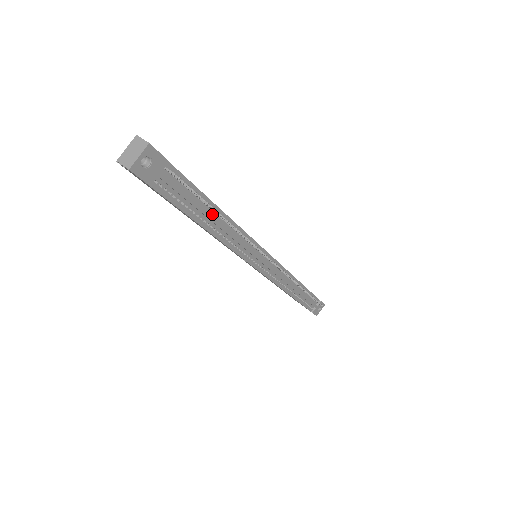
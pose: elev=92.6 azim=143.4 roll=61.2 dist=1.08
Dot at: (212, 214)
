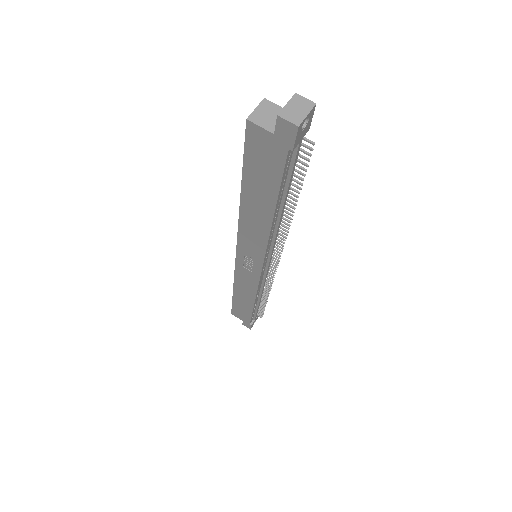
Dot at: (283, 199)
